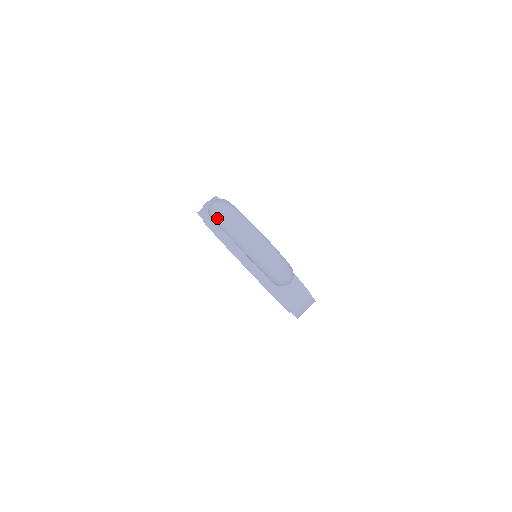
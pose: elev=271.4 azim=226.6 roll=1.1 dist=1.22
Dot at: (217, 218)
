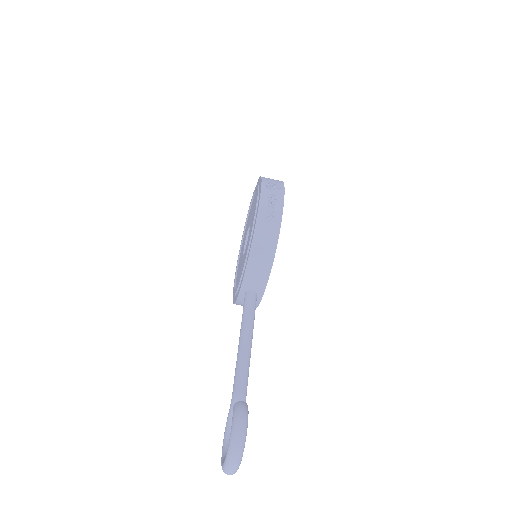
Dot at: (230, 454)
